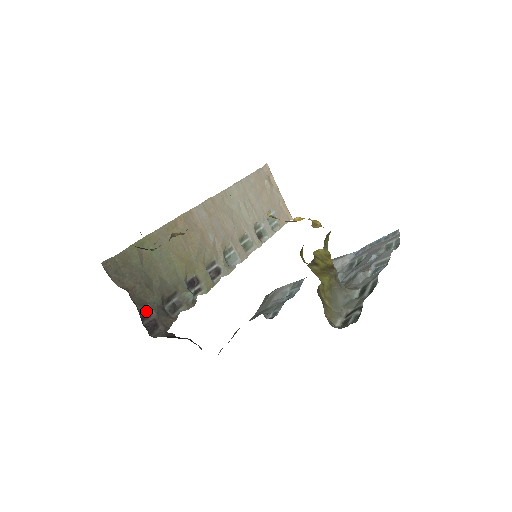
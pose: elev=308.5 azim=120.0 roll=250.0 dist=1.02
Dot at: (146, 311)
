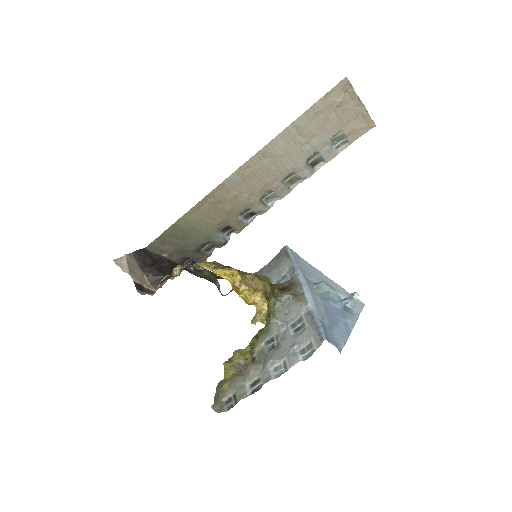
Dot at: (185, 258)
